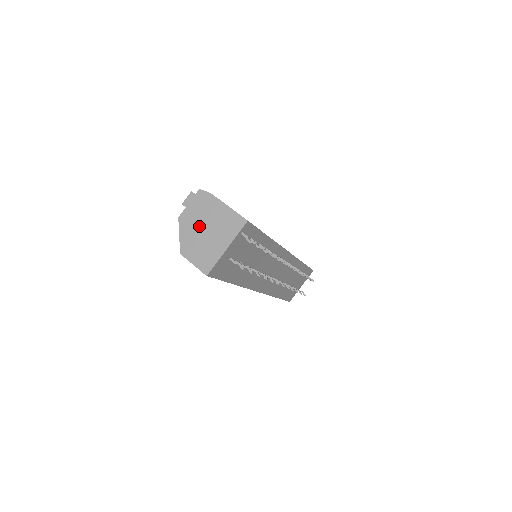
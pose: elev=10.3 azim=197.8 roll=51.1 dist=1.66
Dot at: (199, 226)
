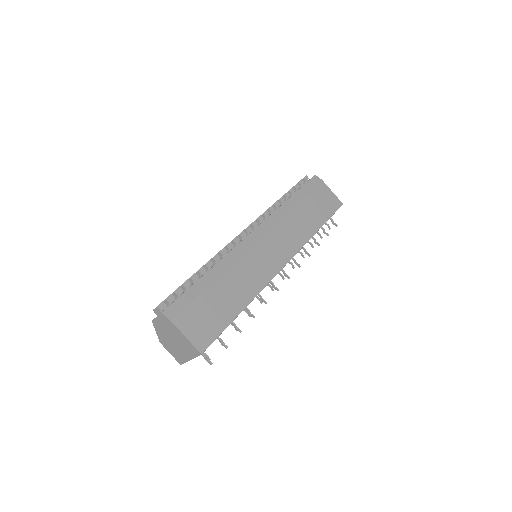
Dot at: (168, 336)
